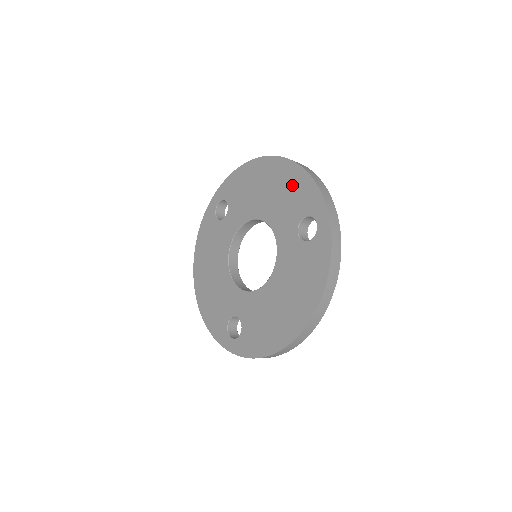
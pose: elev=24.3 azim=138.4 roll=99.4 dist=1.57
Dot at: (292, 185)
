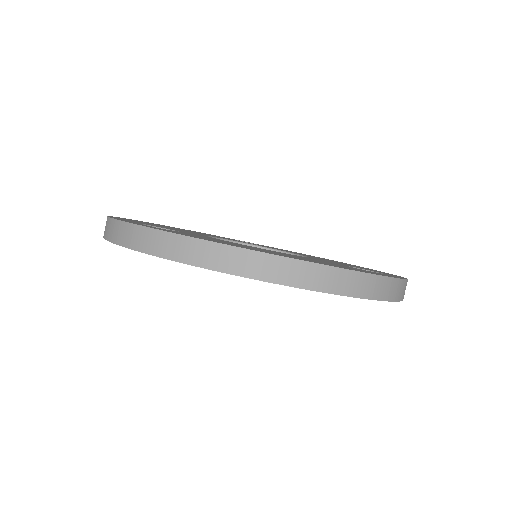
Dot at: occluded
